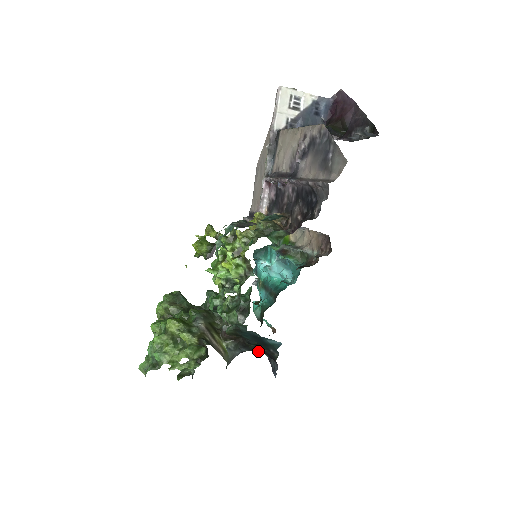
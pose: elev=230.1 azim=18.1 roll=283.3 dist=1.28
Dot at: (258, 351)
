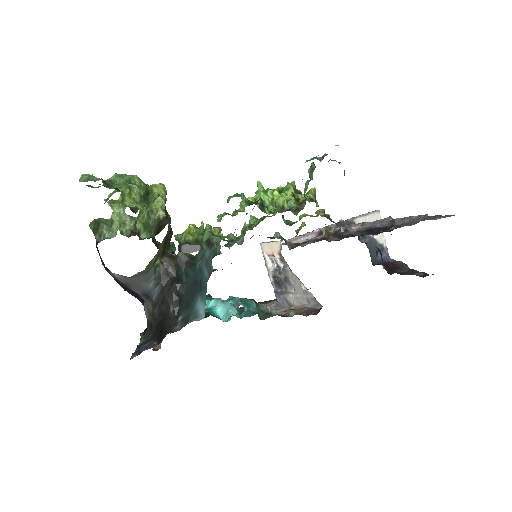
Dot at: (153, 318)
